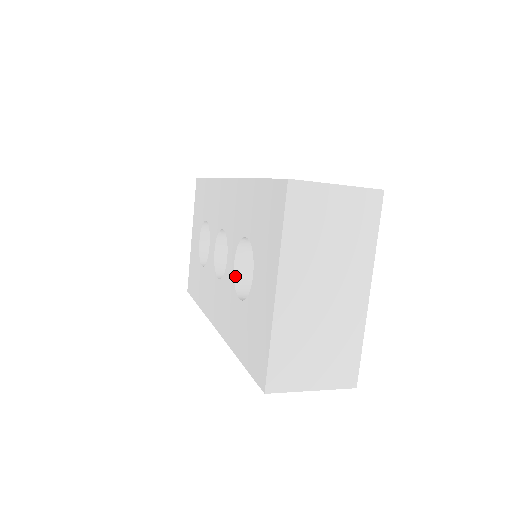
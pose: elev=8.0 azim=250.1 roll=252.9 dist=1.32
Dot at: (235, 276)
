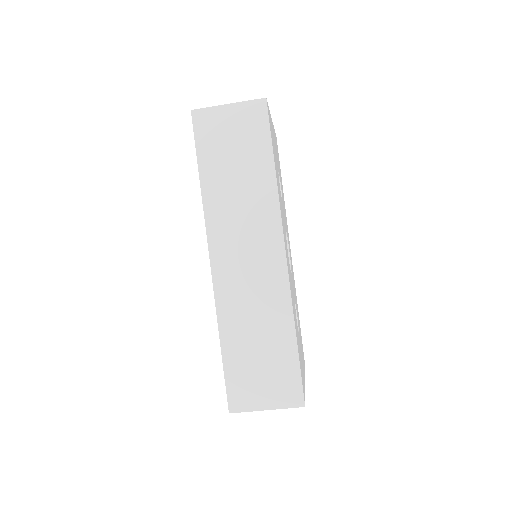
Dot at: occluded
